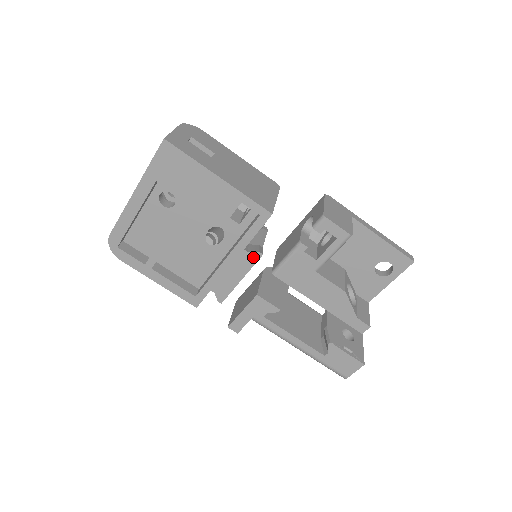
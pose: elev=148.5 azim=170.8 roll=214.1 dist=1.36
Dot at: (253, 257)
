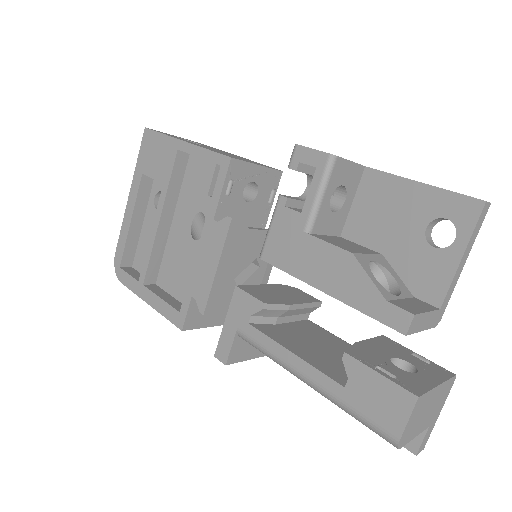
Dot at: (223, 227)
